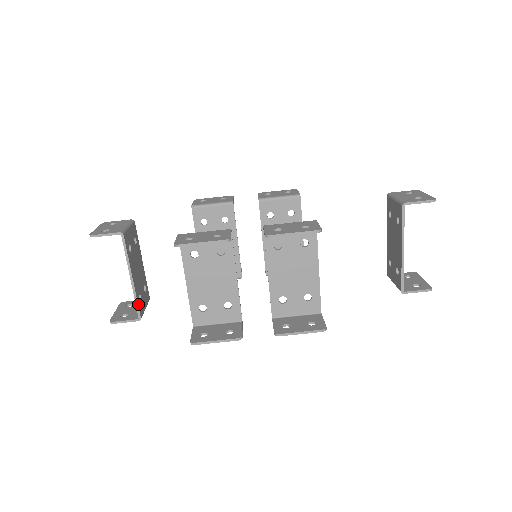
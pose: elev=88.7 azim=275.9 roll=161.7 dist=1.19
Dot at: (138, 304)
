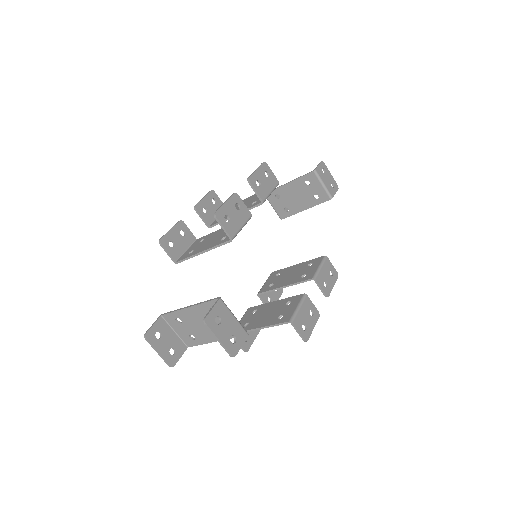
Dot at: (209, 302)
